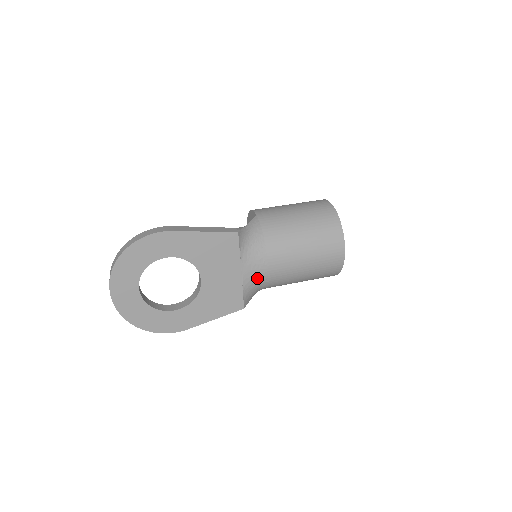
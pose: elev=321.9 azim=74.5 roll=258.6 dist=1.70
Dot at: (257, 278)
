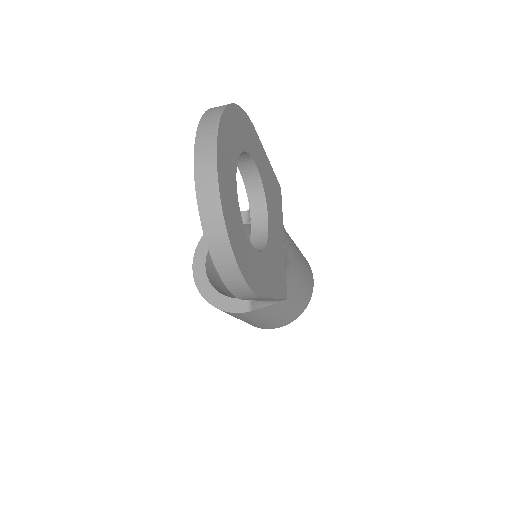
Dot at: (288, 262)
